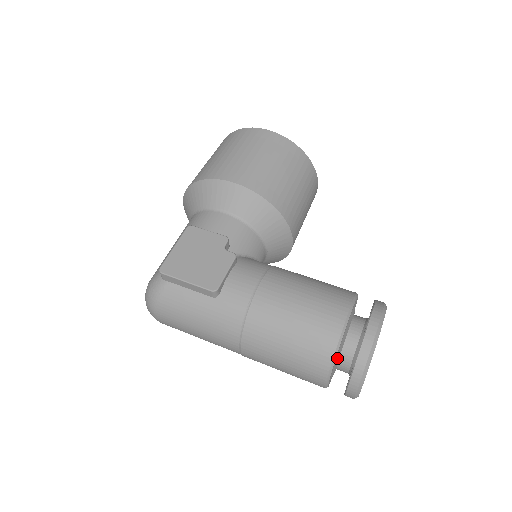
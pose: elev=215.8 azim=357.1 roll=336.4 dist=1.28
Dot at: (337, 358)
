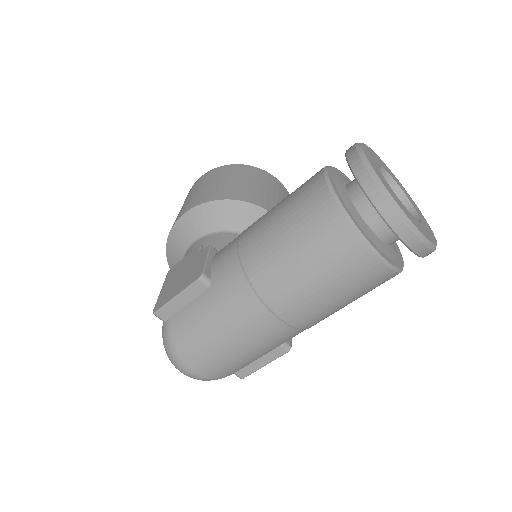
Dot at: (355, 217)
